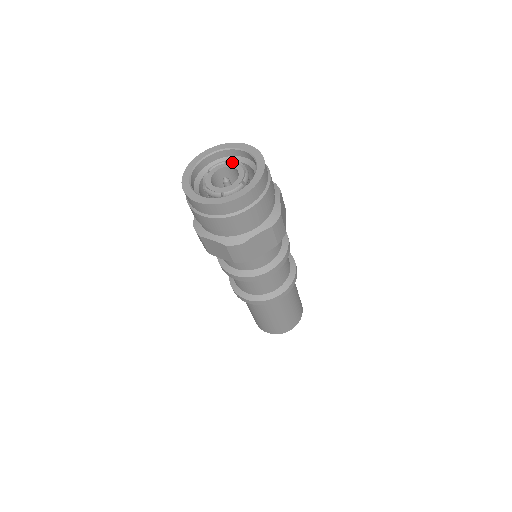
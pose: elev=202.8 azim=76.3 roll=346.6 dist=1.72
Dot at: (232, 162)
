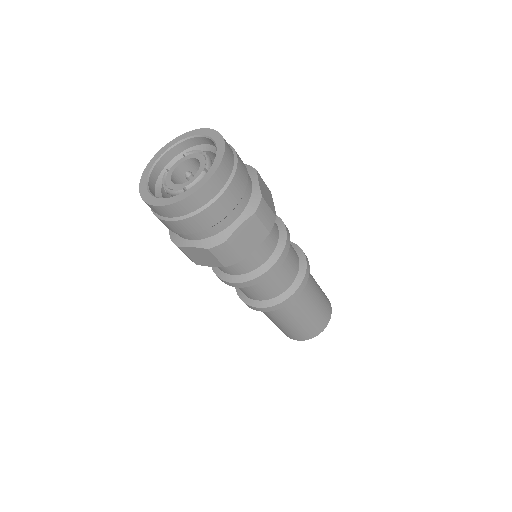
Dot at: (205, 157)
